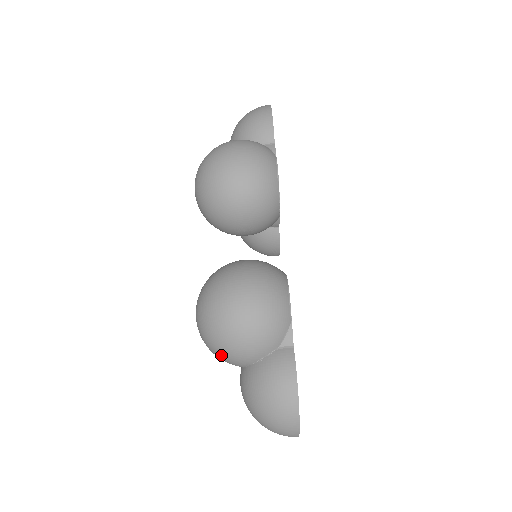
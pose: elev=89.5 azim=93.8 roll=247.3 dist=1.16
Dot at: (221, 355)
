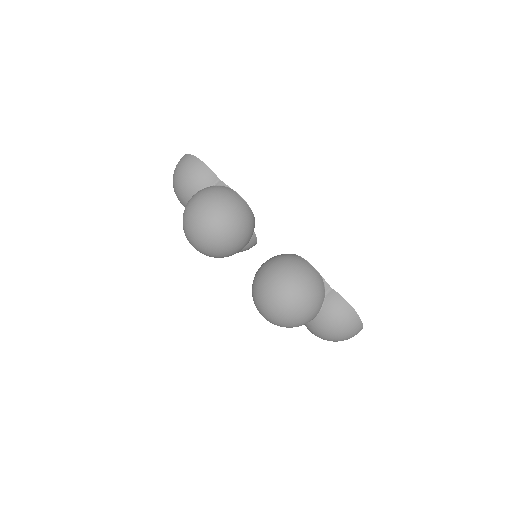
Dot at: (299, 324)
